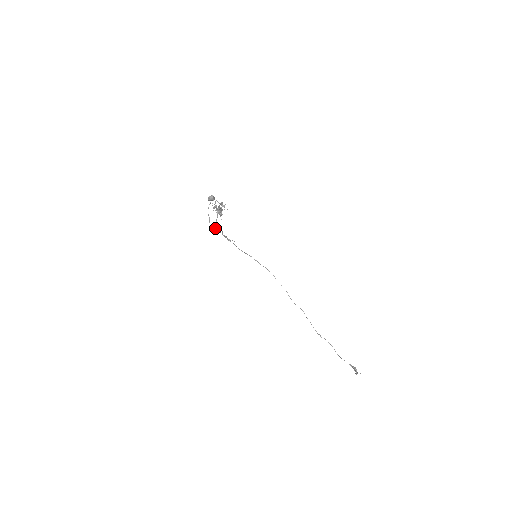
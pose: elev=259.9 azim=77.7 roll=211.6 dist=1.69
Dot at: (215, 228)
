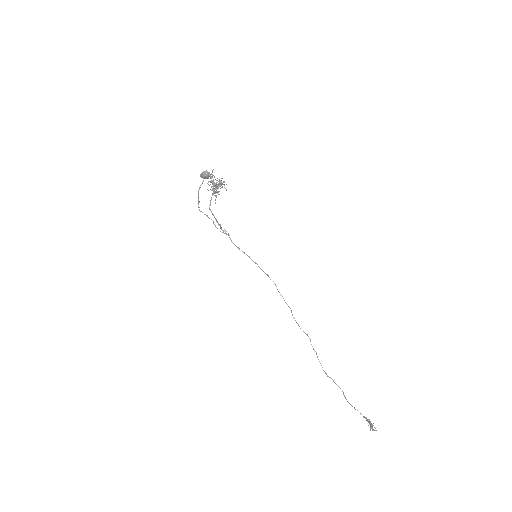
Dot at: (205, 214)
